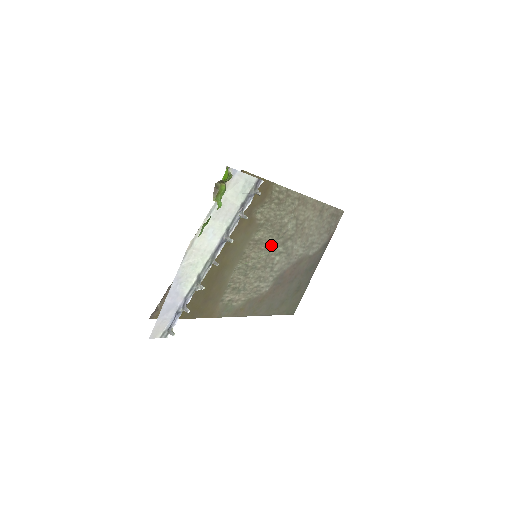
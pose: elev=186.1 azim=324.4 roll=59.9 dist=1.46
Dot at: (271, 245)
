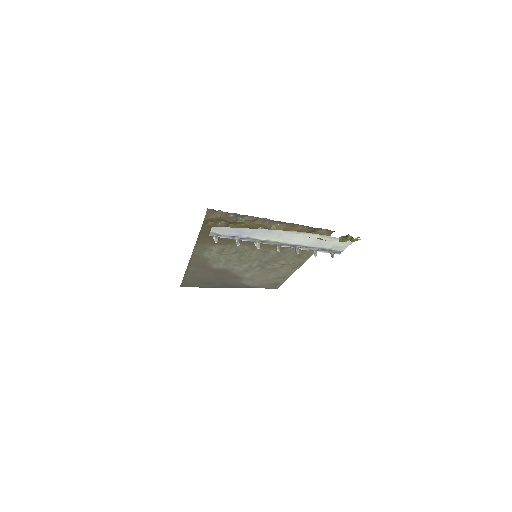
Dot at: (260, 259)
